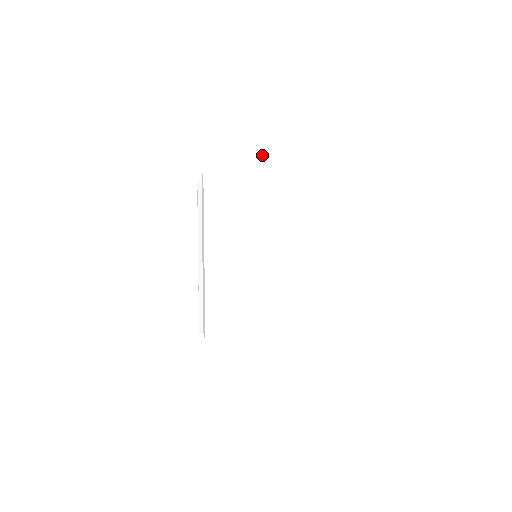
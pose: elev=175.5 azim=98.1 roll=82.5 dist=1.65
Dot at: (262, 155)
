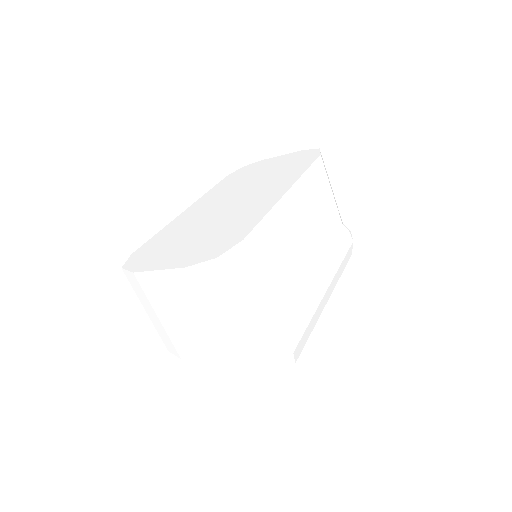
Dot at: (274, 162)
